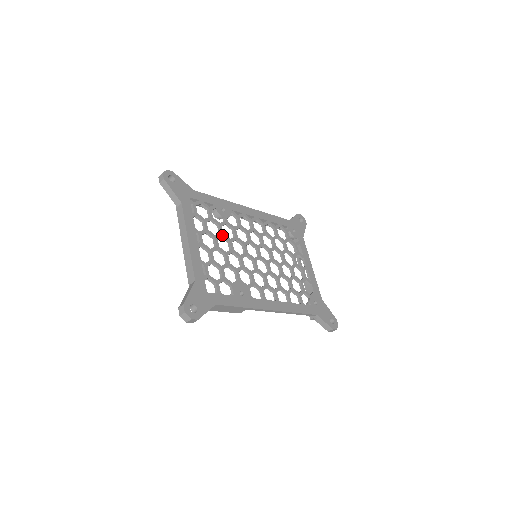
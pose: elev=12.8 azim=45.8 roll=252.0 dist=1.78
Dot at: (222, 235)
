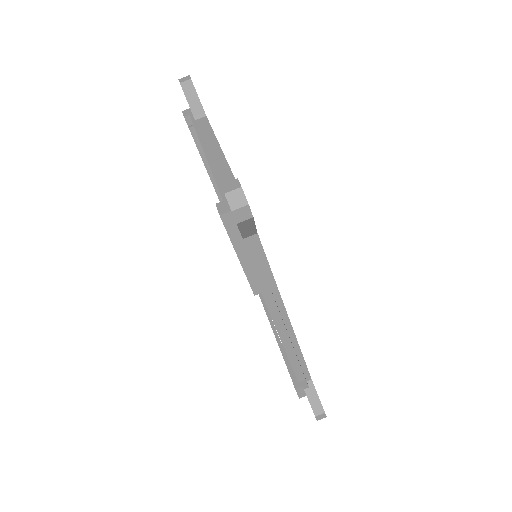
Dot at: occluded
